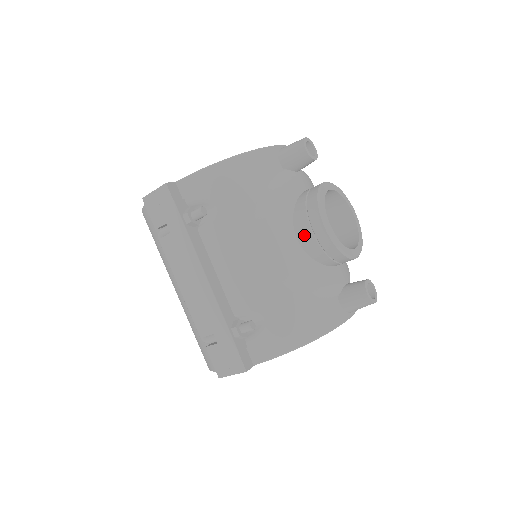
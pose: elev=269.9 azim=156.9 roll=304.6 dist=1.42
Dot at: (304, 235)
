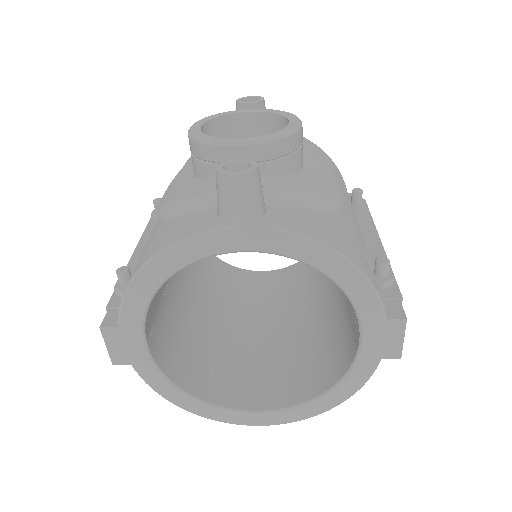
Dot at: occluded
